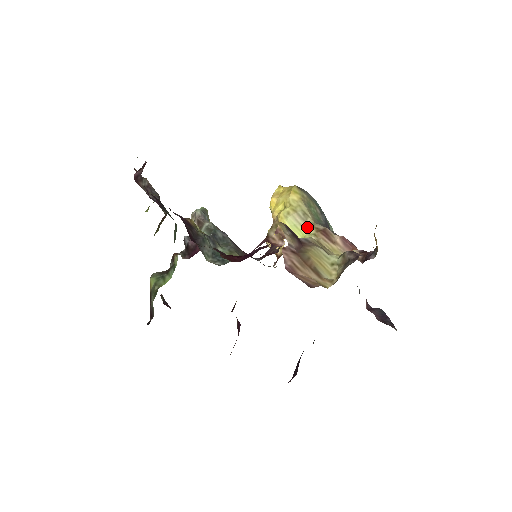
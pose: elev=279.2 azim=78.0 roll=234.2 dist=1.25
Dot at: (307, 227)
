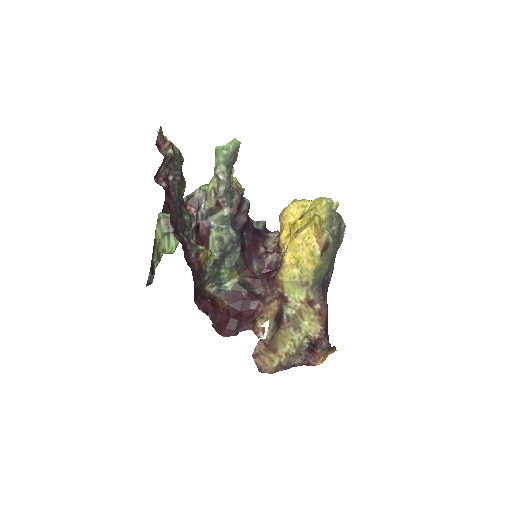
Dot at: (302, 290)
